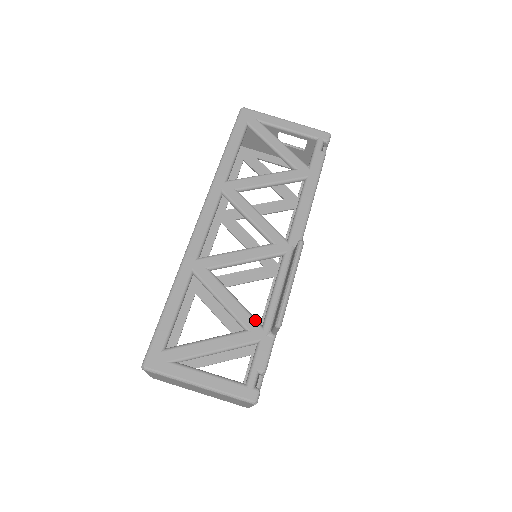
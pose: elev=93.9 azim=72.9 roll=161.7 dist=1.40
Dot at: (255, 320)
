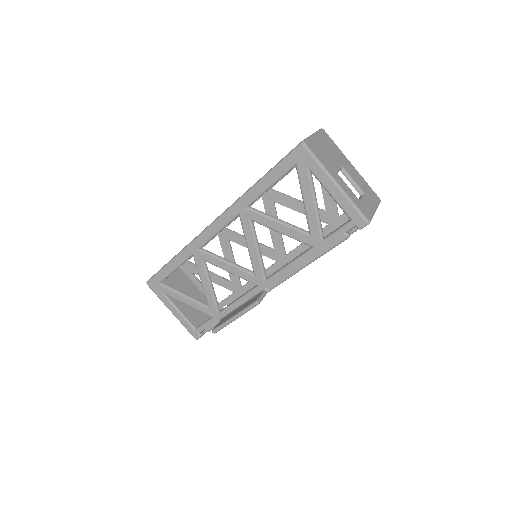
Dot at: (216, 307)
